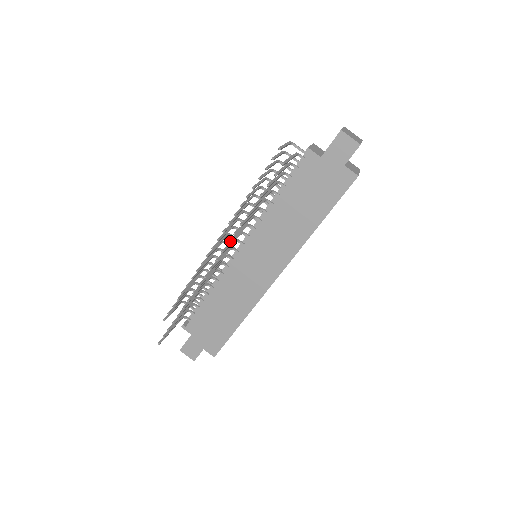
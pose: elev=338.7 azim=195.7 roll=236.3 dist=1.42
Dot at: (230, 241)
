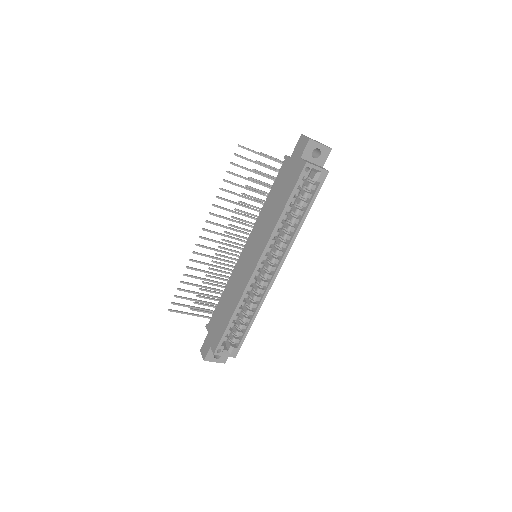
Dot at: (213, 213)
